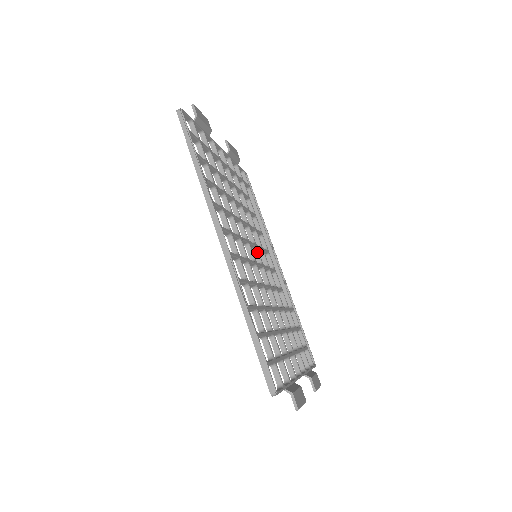
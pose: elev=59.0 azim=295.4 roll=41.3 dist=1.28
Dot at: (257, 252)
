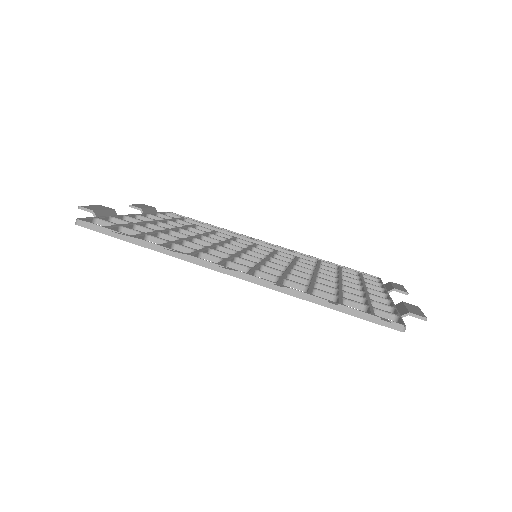
Dot at: (253, 253)
